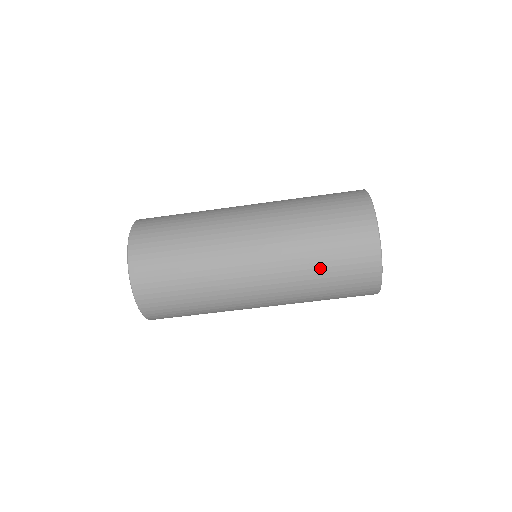
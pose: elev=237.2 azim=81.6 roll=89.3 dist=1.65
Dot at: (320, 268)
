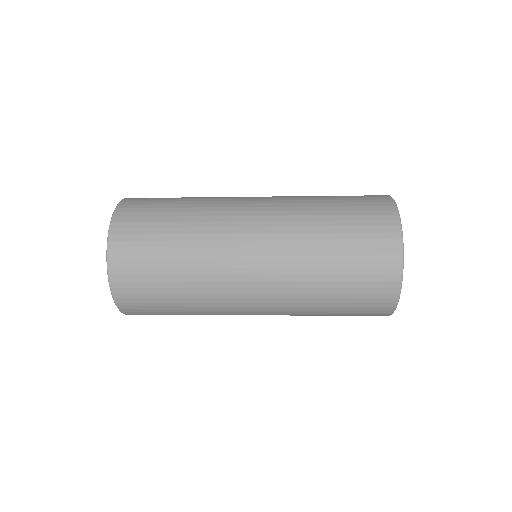
Dot at: occluded
